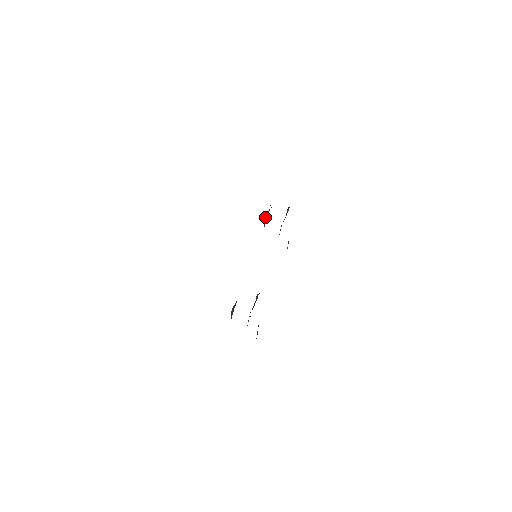
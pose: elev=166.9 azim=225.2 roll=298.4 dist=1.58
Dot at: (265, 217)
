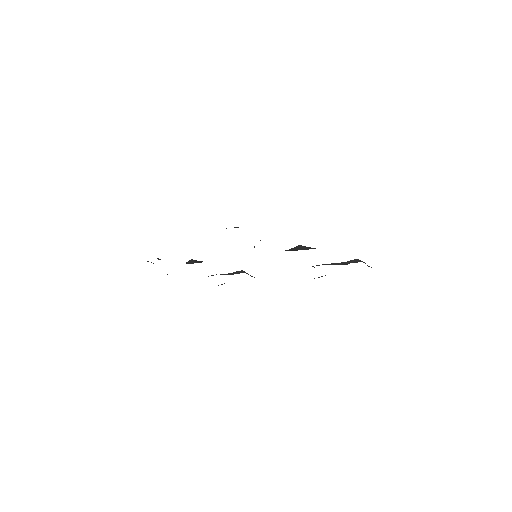
Dot at: (298, 245)
